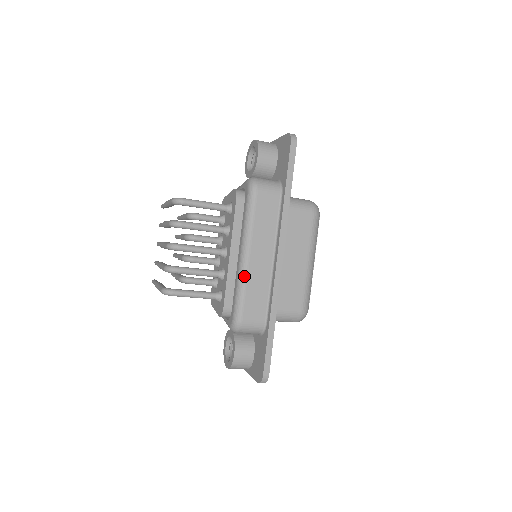
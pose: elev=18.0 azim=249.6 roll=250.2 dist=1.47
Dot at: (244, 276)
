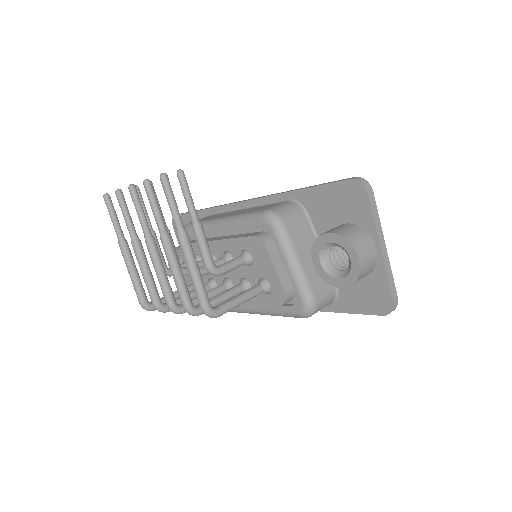
Dot at: occluded
